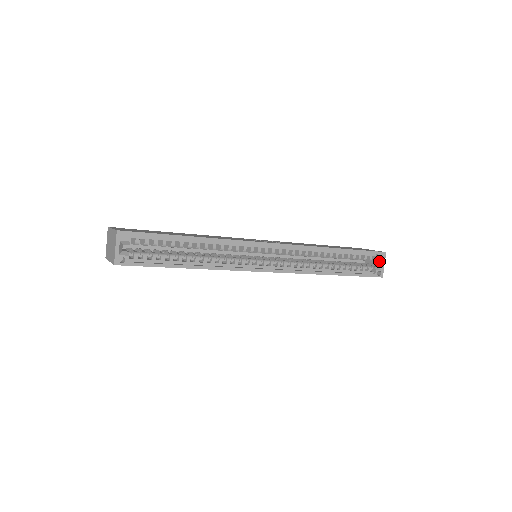
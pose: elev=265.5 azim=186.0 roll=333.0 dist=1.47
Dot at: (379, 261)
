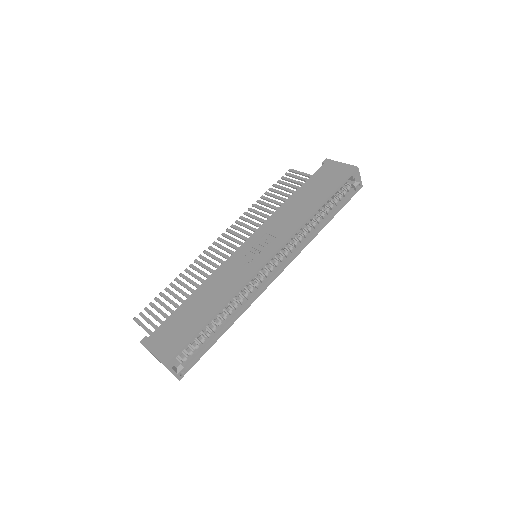
Dot at: (355, 177)
